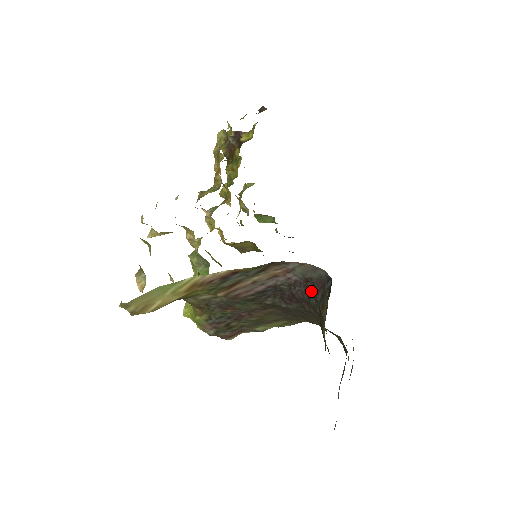
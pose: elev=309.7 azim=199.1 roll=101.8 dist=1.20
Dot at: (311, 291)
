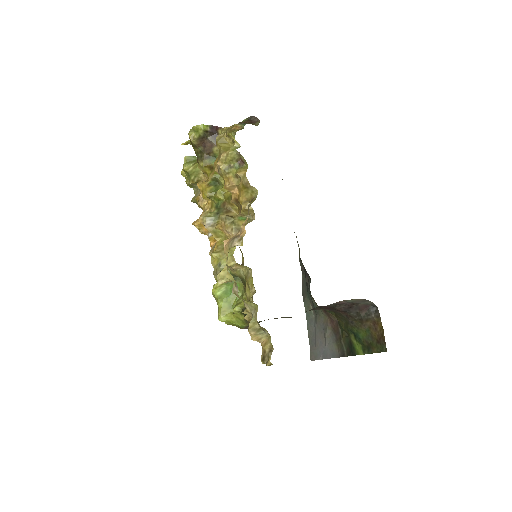
Dot at: (354, 309)
